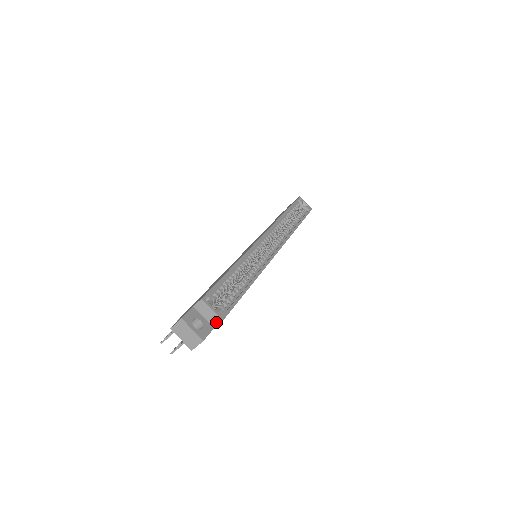
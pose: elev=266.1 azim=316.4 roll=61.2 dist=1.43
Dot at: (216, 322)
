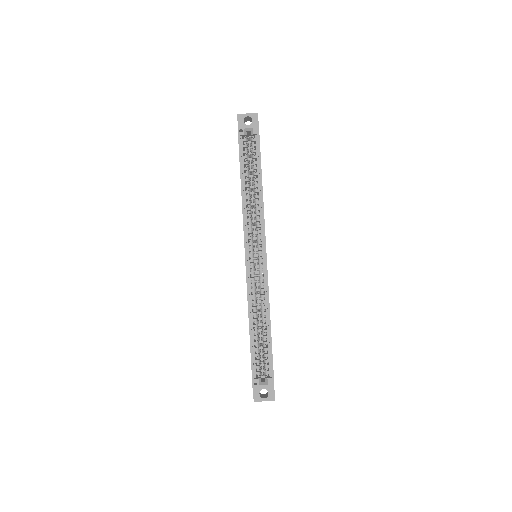
Dot at: (272, 385)
